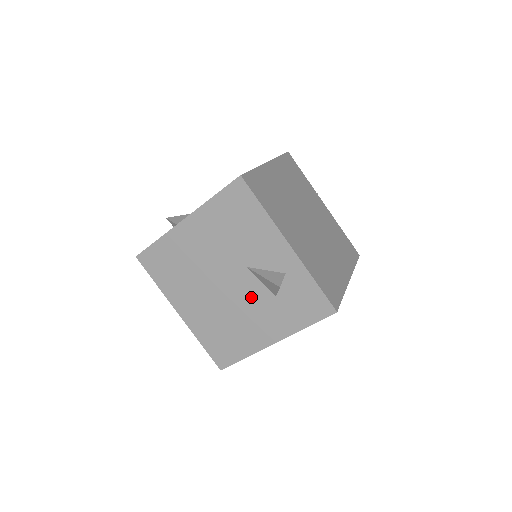
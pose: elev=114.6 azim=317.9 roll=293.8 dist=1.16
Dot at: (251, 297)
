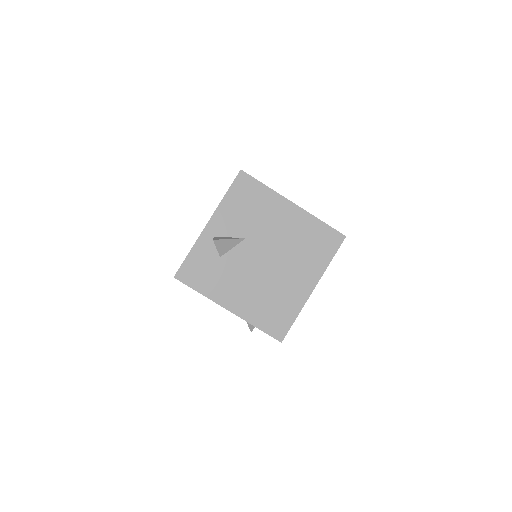
Dot at: occluded
